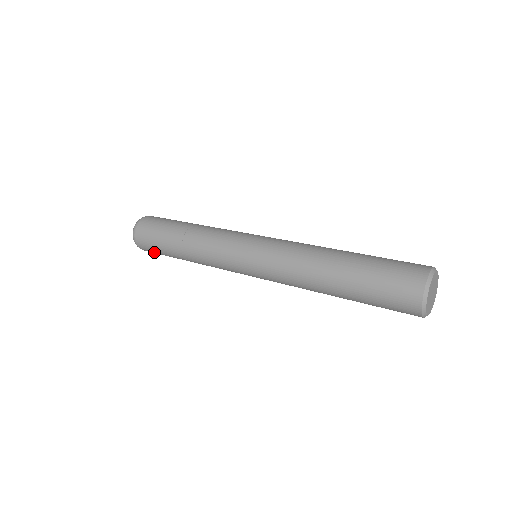
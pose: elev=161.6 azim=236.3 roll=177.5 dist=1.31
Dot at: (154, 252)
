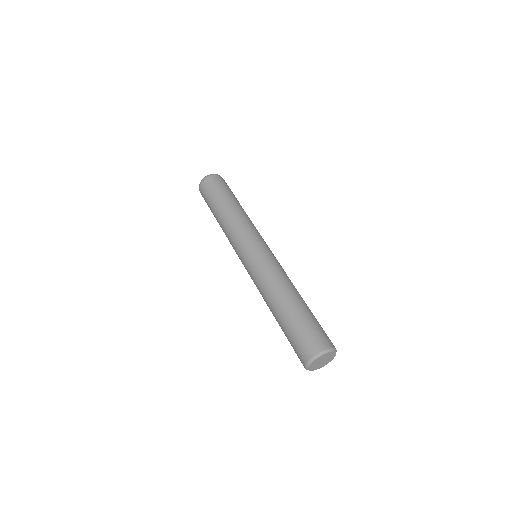
Dot at: occluded
